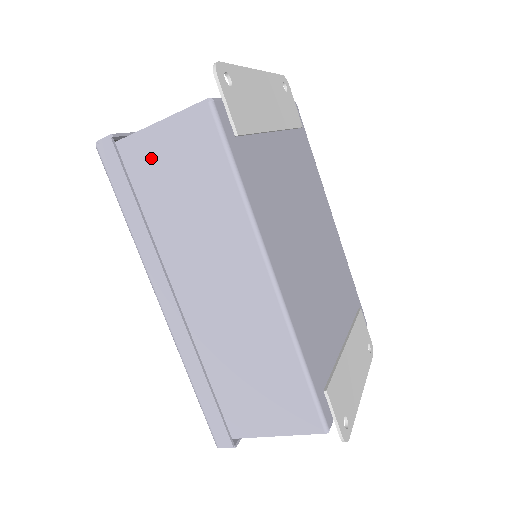
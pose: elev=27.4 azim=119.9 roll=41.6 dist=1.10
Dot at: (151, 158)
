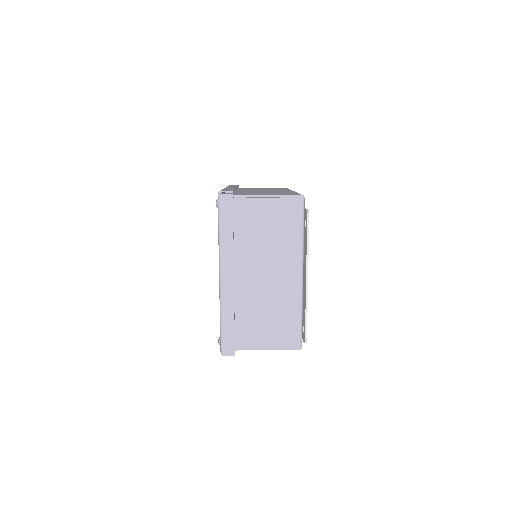
Dot at: occluded
